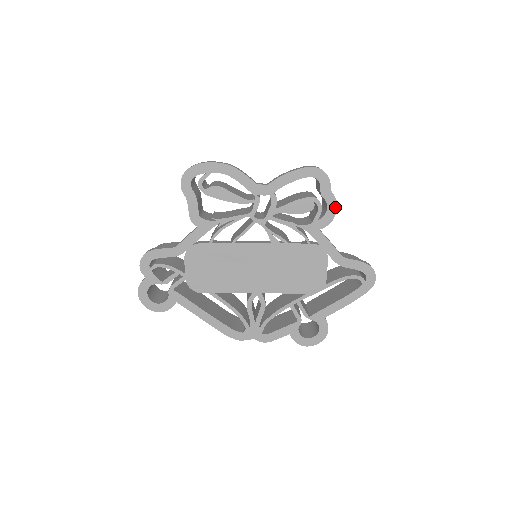
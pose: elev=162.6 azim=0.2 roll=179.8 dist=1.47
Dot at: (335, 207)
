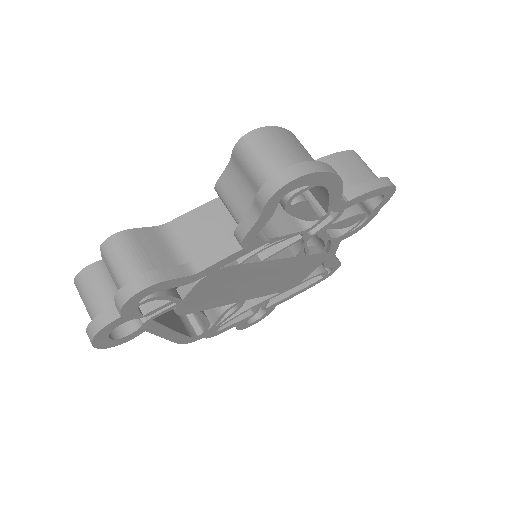
Dot at: (369, 221)
